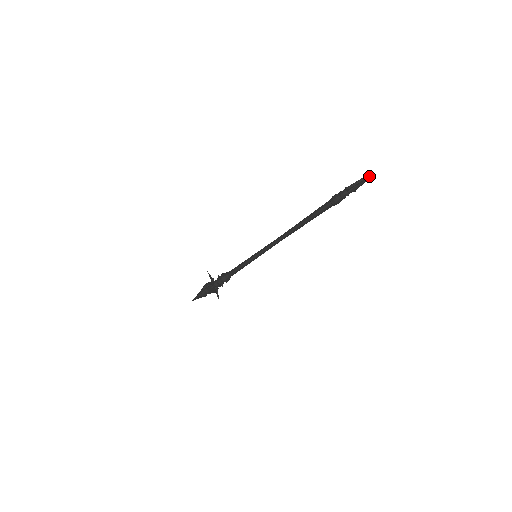
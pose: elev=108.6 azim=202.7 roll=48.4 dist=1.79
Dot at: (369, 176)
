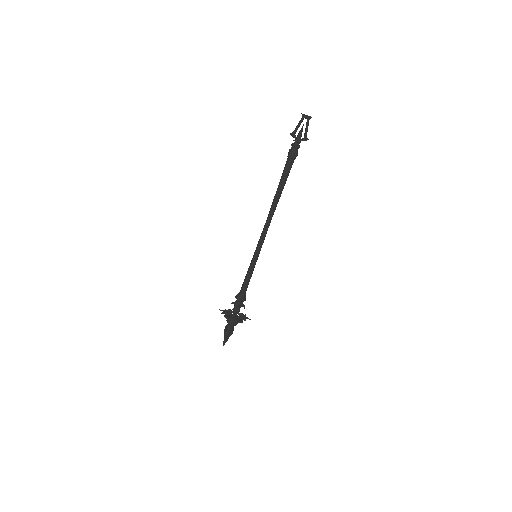
Dot at: (310, 116)
